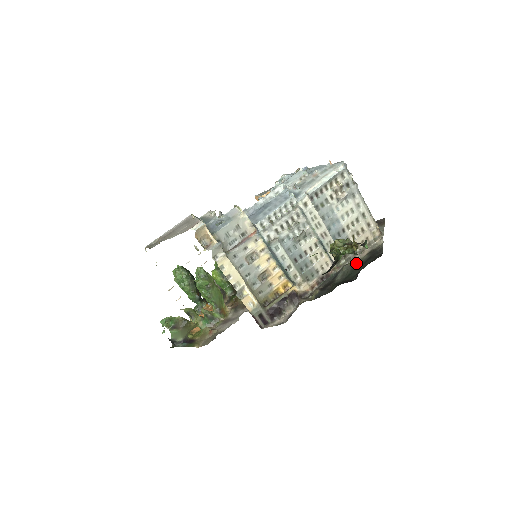
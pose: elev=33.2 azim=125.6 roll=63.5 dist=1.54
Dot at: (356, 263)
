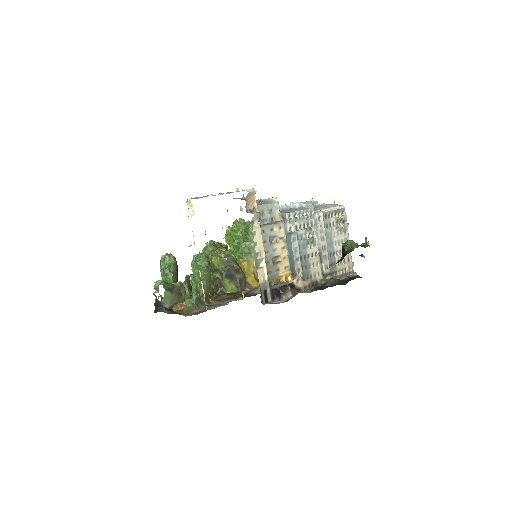
Dot at: occluded
